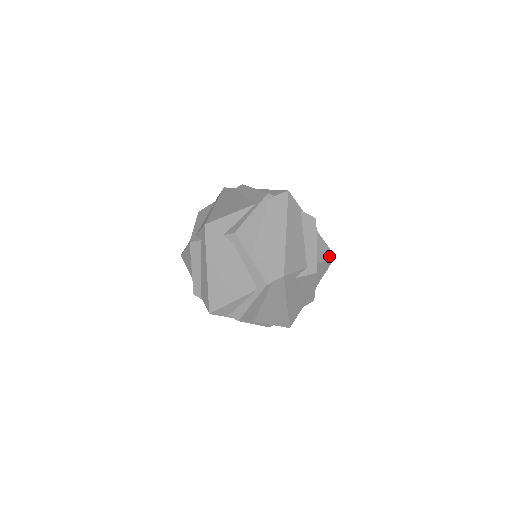
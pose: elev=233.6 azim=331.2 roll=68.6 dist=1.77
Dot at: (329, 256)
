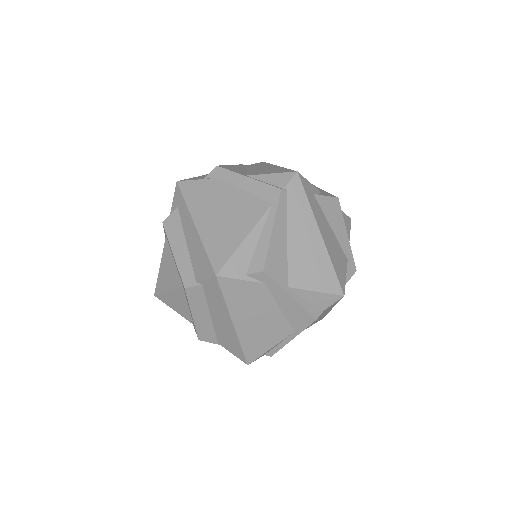
Dot at: occluded
